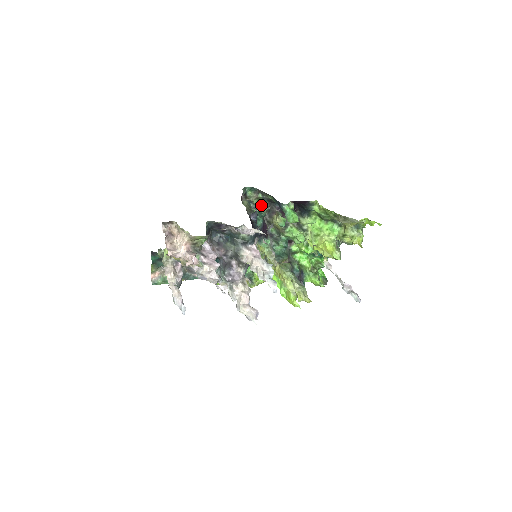
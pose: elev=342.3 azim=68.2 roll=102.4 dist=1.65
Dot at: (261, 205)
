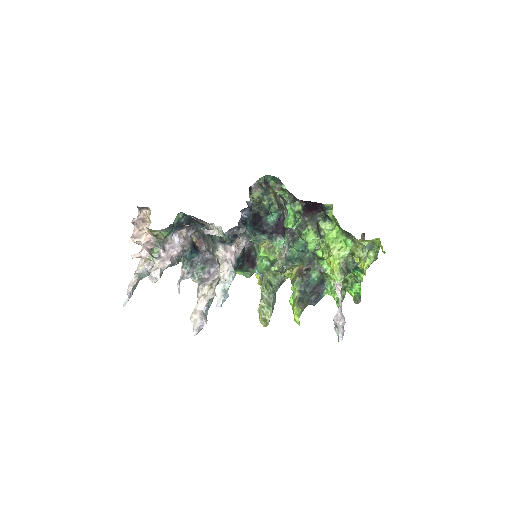
Dot at: (288, 197)
